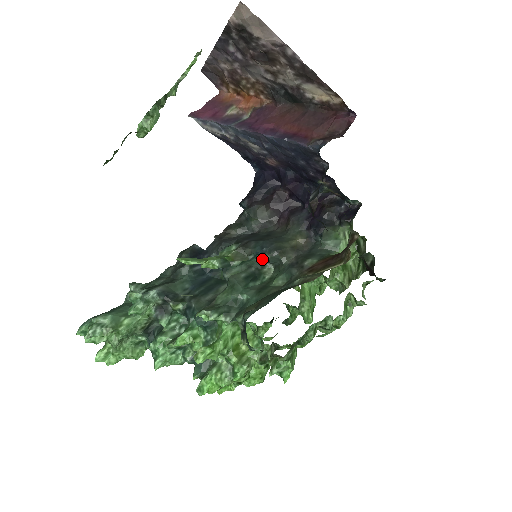
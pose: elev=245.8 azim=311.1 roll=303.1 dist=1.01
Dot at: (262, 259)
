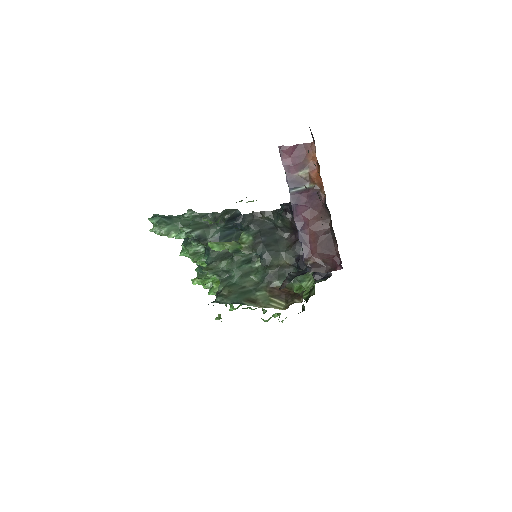
Dot at: occluded
